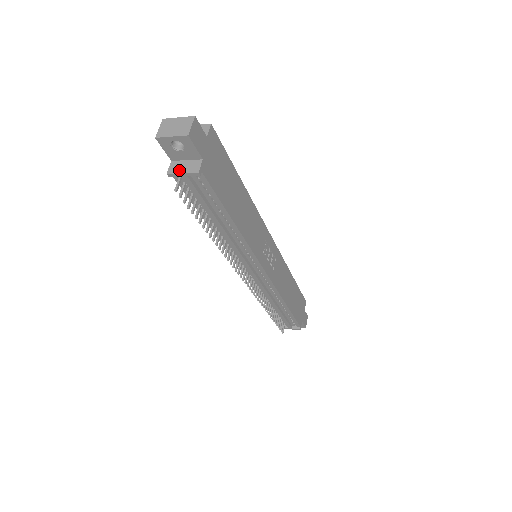
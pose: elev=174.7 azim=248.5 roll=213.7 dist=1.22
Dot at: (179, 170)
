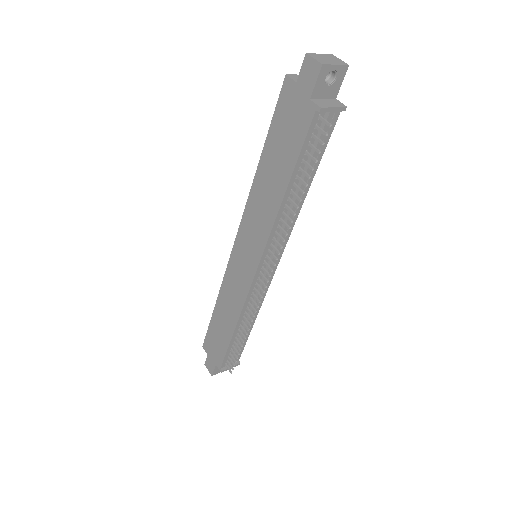
Dot at: (328, 105)
